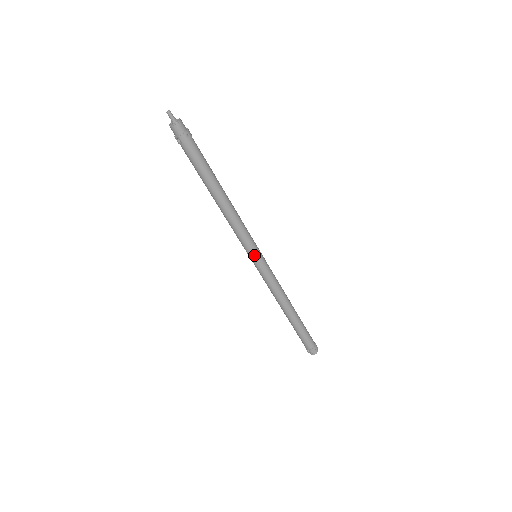
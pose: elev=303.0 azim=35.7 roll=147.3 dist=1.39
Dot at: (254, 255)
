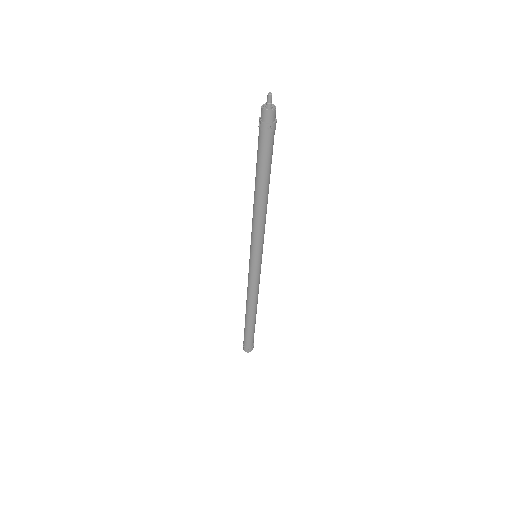
Dot at: (253, 255)
